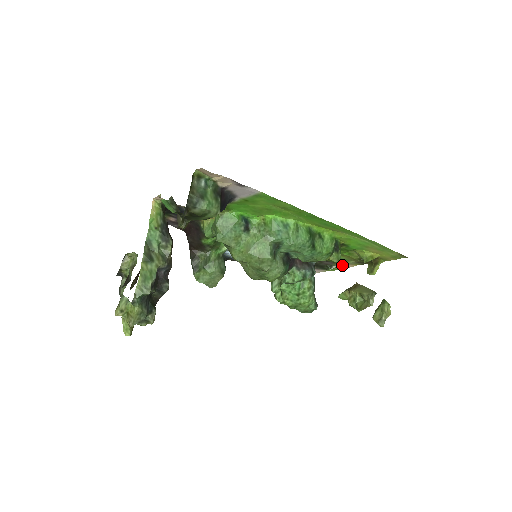
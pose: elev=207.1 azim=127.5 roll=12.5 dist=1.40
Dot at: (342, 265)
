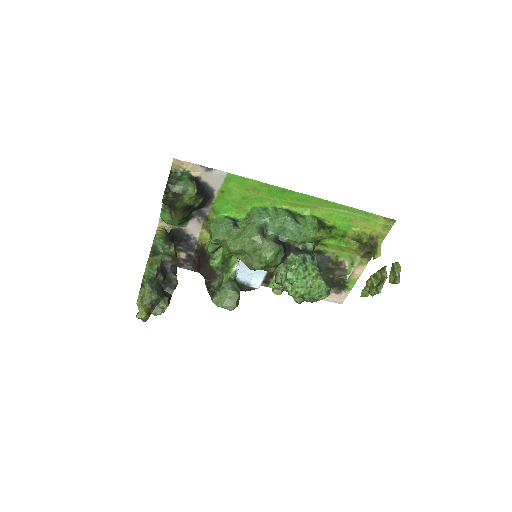
Dot at: (354, 270)
